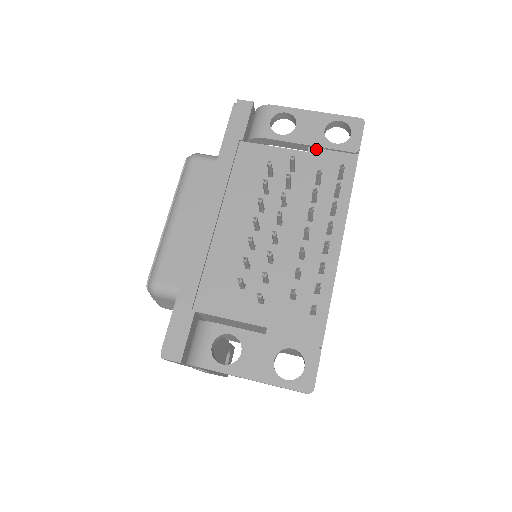
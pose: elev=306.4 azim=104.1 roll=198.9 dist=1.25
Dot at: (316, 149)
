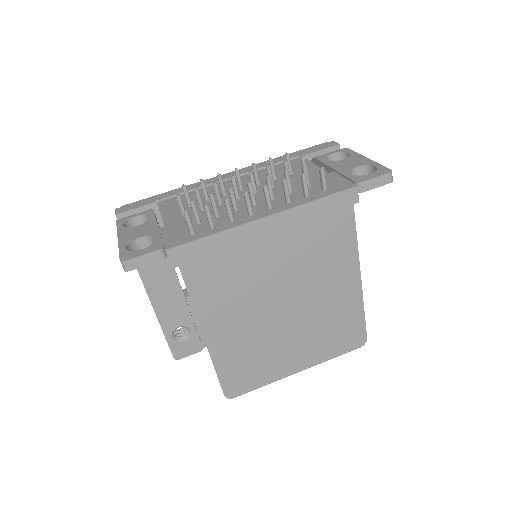
Dot at: (336, 174)
